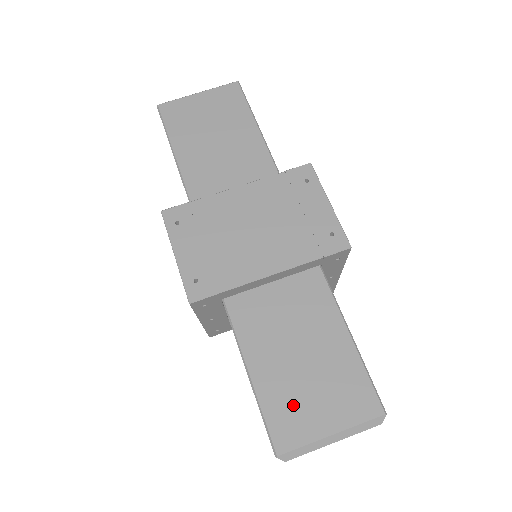
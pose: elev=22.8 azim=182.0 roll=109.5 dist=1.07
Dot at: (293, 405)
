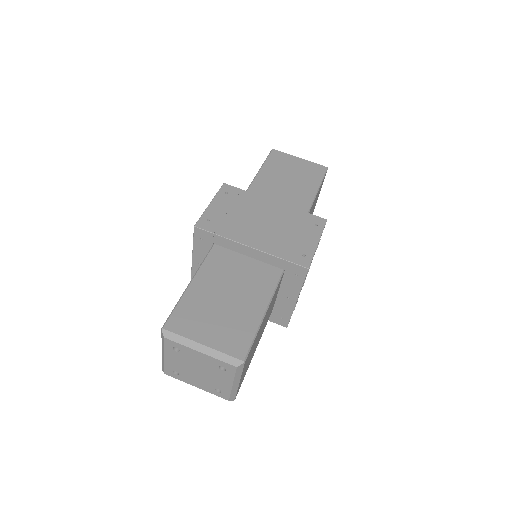
Dot at: (197, 314)
